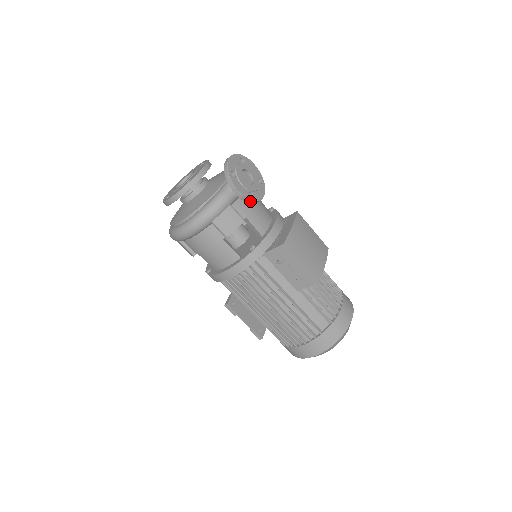
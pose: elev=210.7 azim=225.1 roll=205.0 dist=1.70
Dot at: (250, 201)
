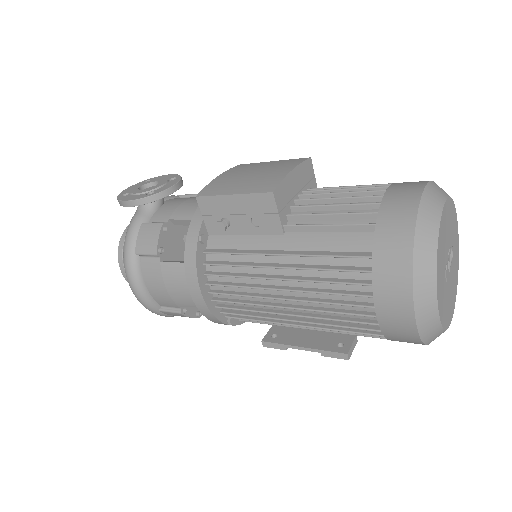
Dot at: (148, 199)
